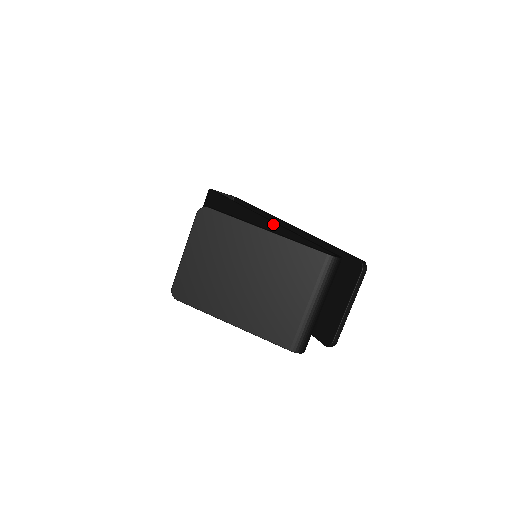
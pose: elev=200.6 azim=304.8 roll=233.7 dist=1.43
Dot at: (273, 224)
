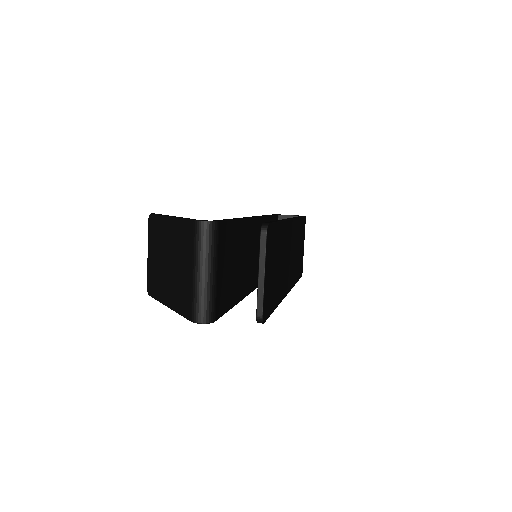
Dot at: occluded
